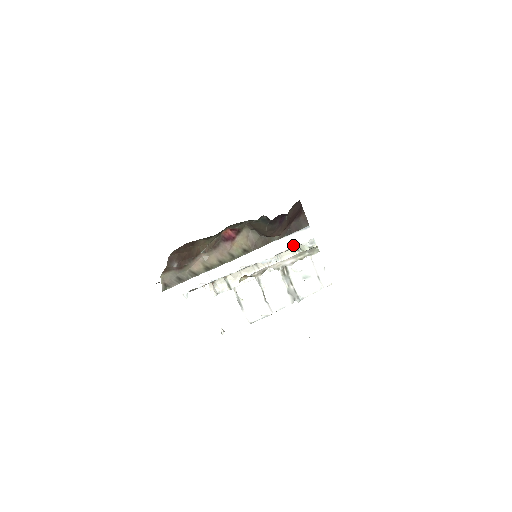
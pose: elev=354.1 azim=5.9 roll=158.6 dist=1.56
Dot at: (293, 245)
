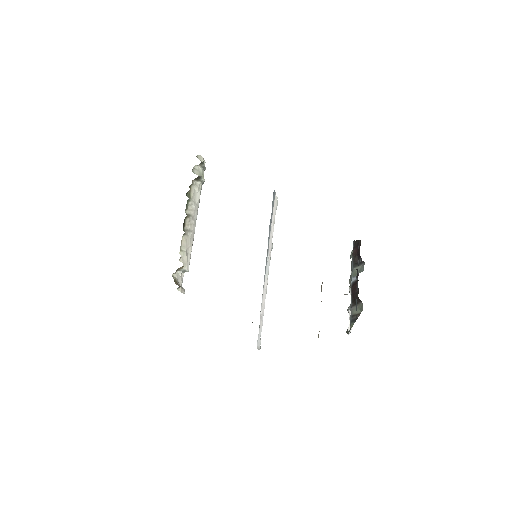
Dot at: (274, 221)
